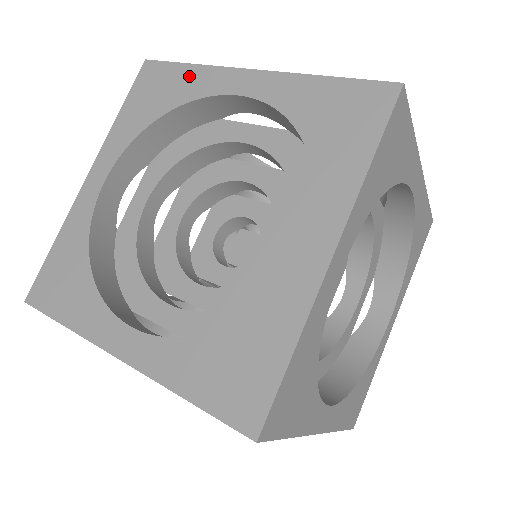
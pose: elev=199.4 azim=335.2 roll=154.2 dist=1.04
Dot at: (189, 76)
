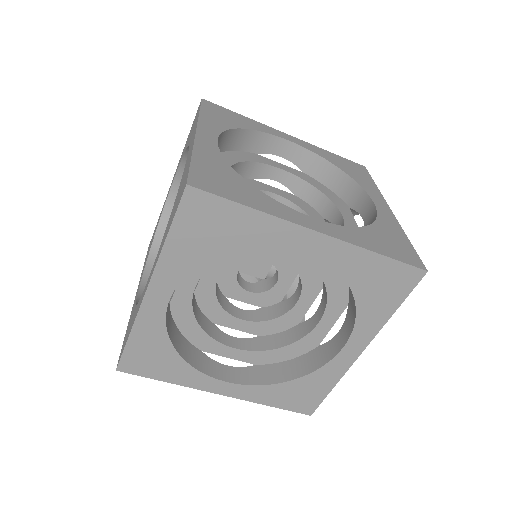
Dot at: (247, 120)
